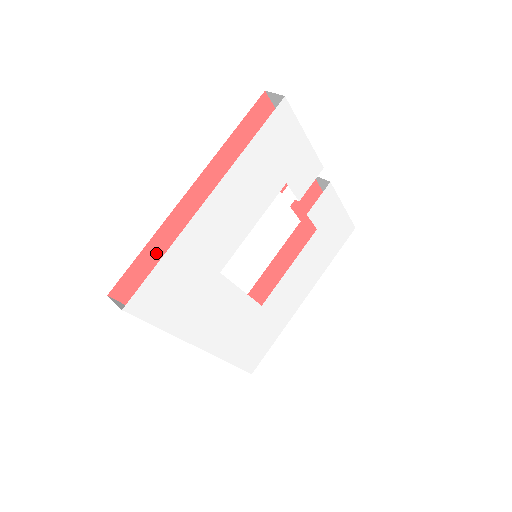
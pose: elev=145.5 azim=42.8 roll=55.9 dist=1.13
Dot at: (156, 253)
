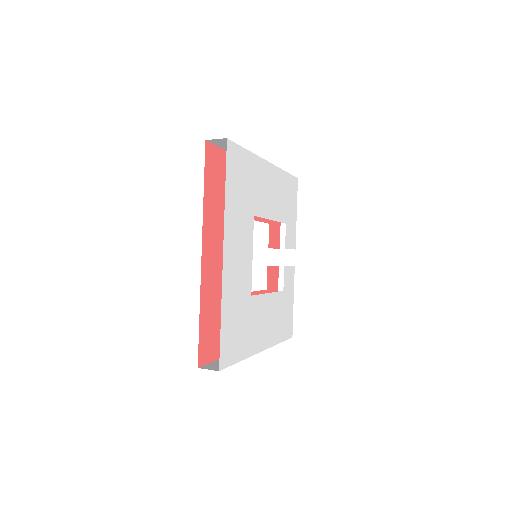
Dot at: occluded
